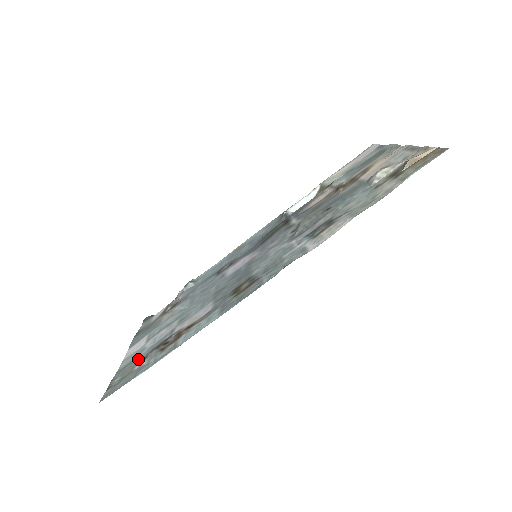
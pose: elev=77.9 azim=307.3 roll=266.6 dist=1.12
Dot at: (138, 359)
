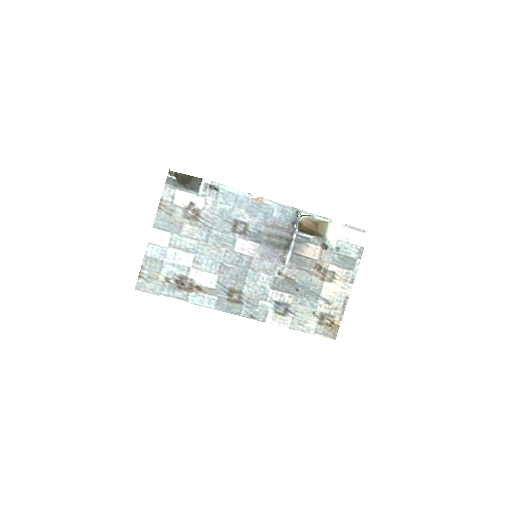
Dot at: (162, 266)
